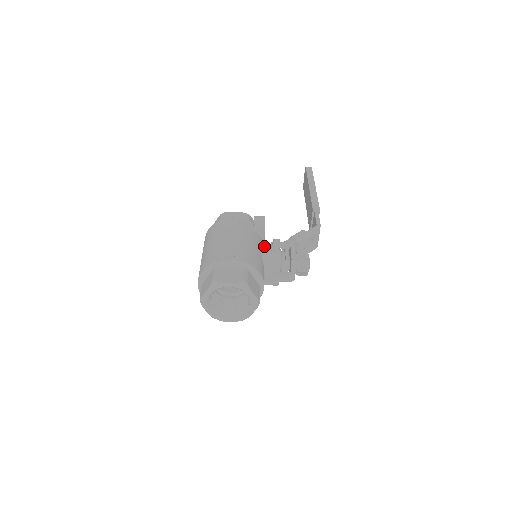
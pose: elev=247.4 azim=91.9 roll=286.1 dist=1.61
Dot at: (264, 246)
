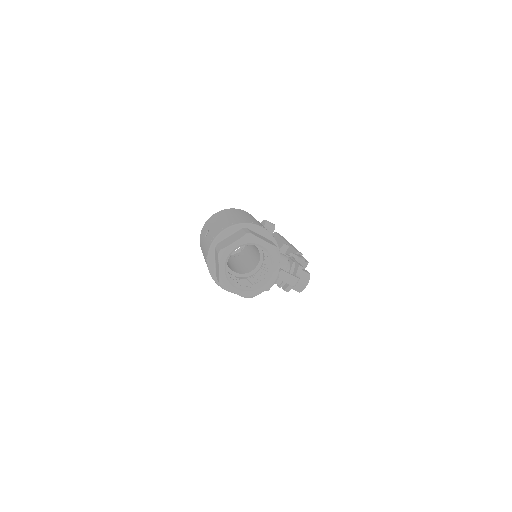
Dot at: occluded
